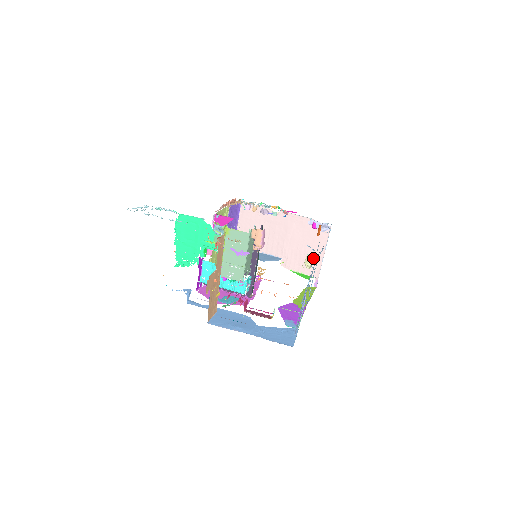
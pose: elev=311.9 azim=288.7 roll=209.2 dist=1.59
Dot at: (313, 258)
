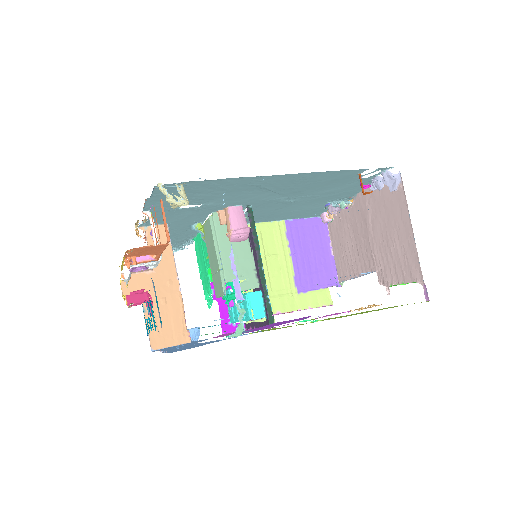
Dot at: (404, 246)
